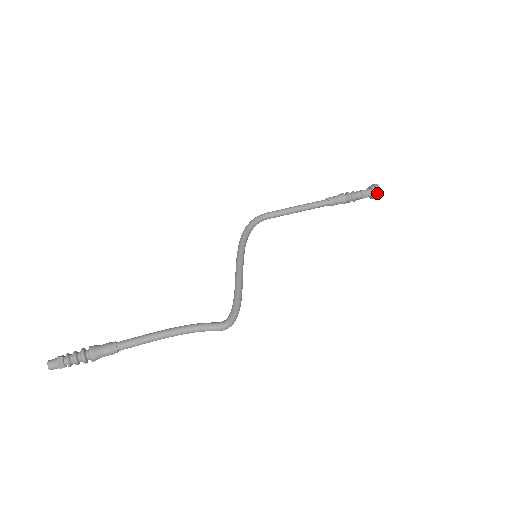
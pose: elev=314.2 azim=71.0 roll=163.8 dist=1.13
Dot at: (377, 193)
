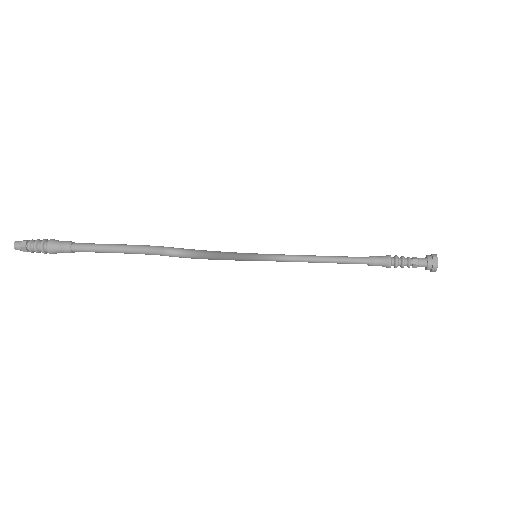
Dot at: (432, 259)
